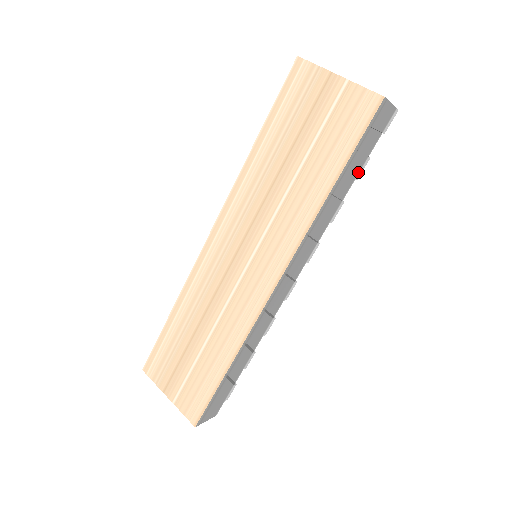
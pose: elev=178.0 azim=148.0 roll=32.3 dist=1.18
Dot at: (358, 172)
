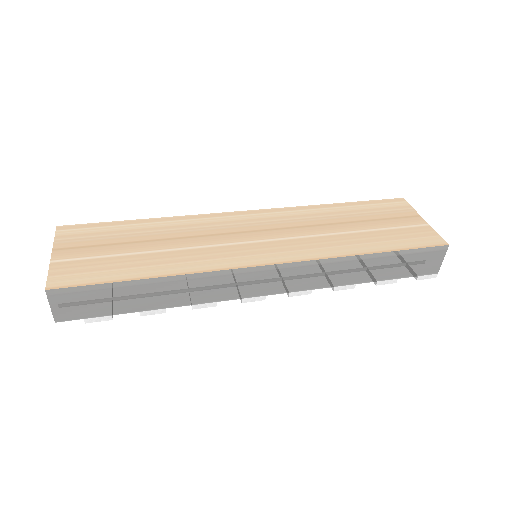
Dot at: (384, 279)
